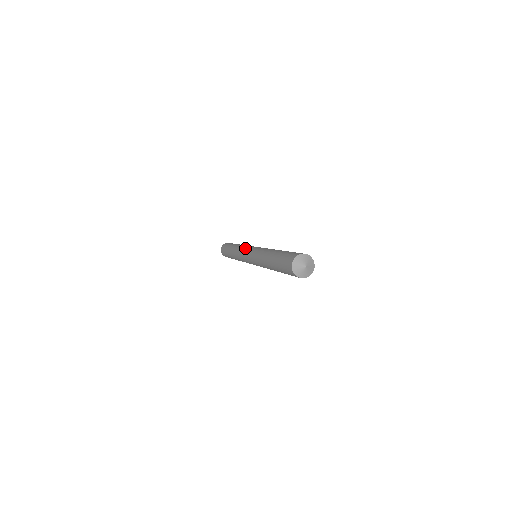
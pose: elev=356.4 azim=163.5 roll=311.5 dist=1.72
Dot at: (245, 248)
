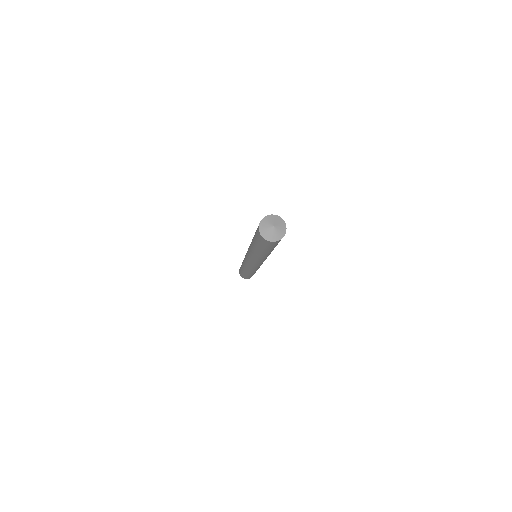
Dot at: occluded
